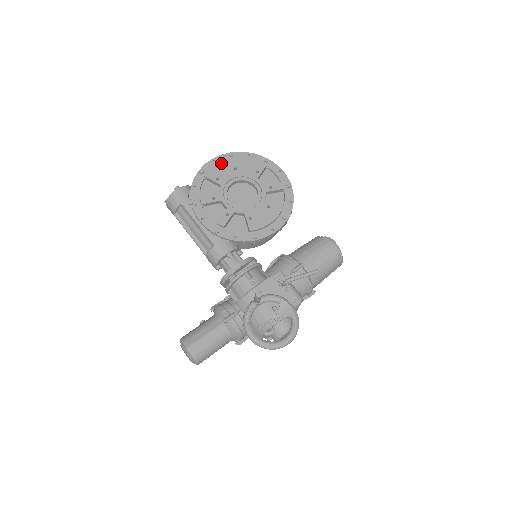
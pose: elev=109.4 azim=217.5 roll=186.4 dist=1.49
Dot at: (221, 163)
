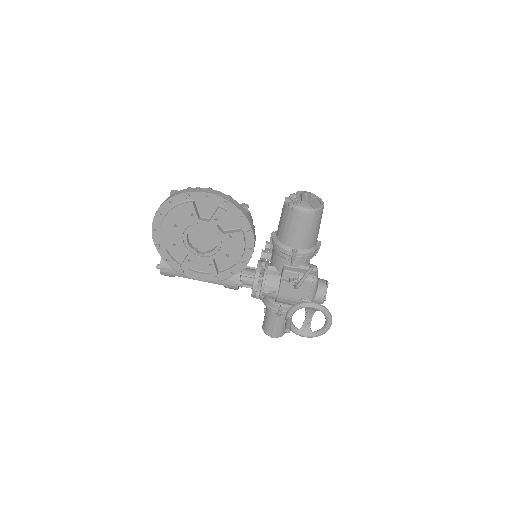
Dot at: (162, 230)
